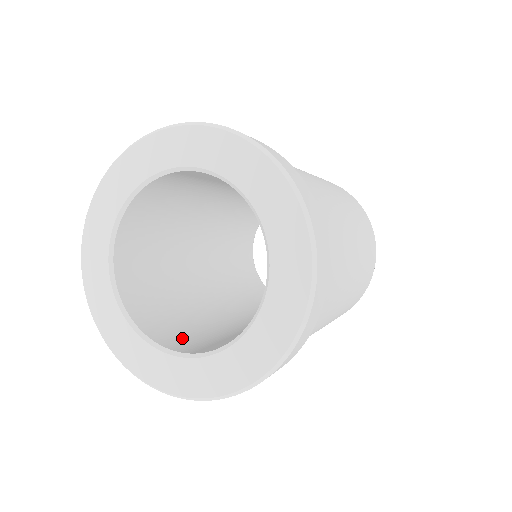
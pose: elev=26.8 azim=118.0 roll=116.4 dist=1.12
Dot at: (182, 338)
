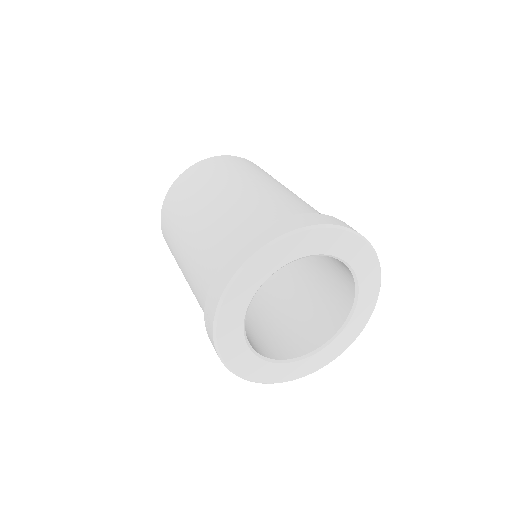
Dot at: (260, 343)
